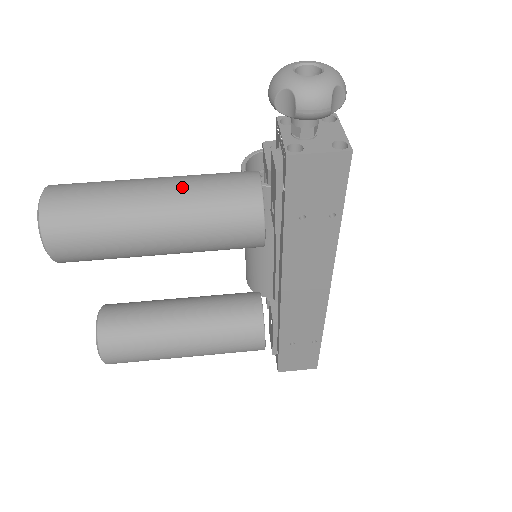
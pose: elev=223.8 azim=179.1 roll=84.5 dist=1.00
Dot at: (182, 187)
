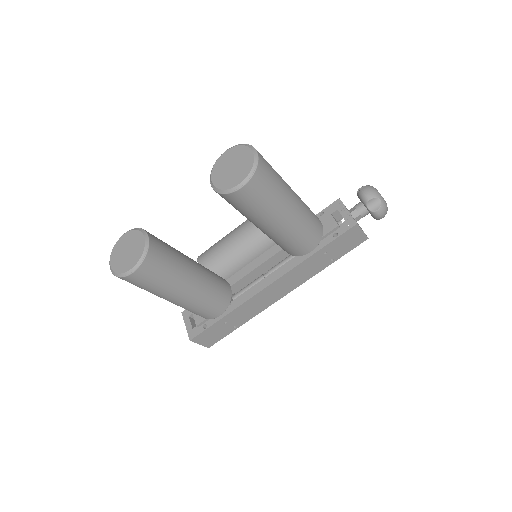
Dot at: (302, 201)
